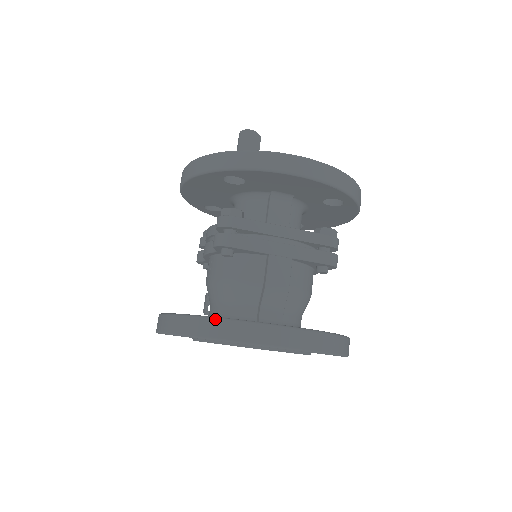
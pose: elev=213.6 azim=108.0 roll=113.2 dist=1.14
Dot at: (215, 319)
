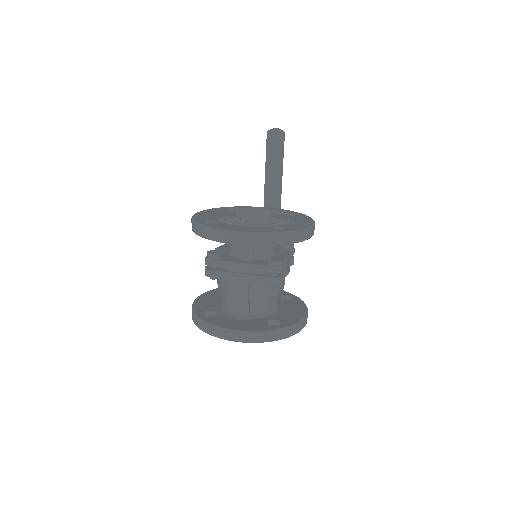
Dot at: (201, 321)
